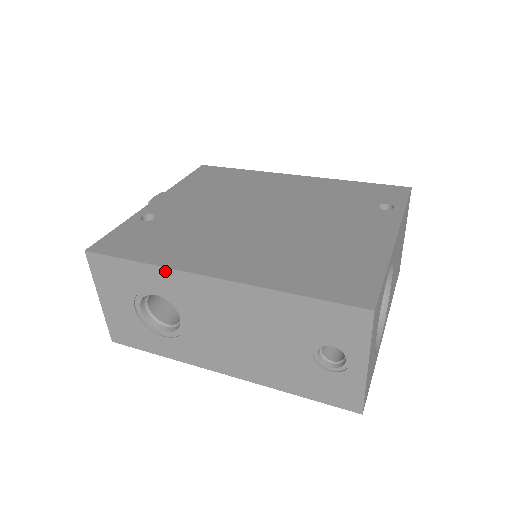
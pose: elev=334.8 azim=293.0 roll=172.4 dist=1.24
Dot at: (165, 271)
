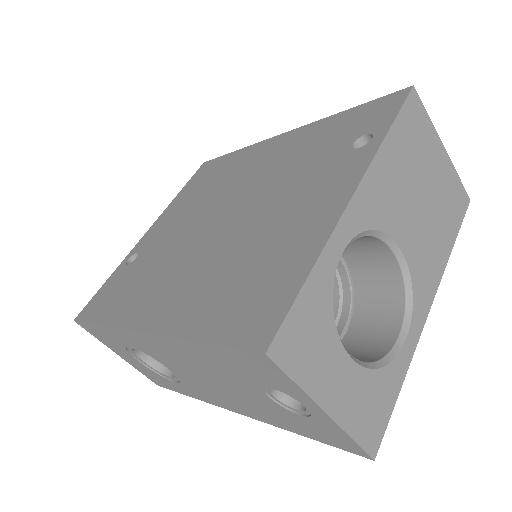
Dot at: (116, 330)
